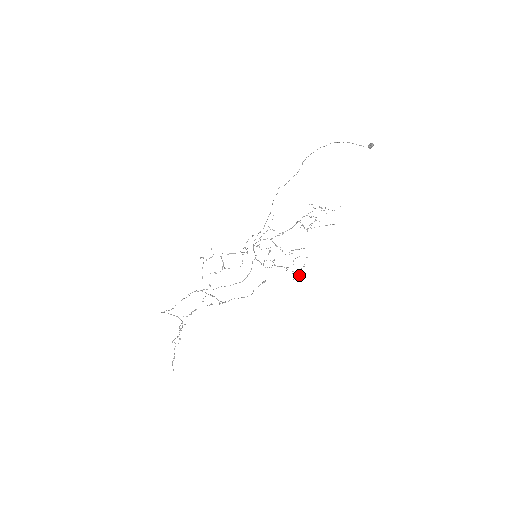
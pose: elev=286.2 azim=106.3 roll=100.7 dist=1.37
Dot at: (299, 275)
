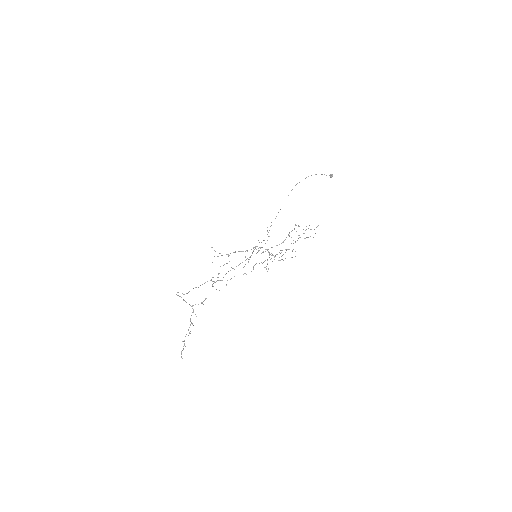
Dot at: occluded
